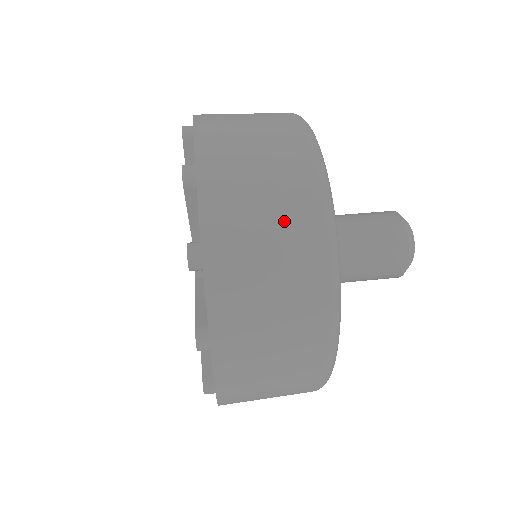
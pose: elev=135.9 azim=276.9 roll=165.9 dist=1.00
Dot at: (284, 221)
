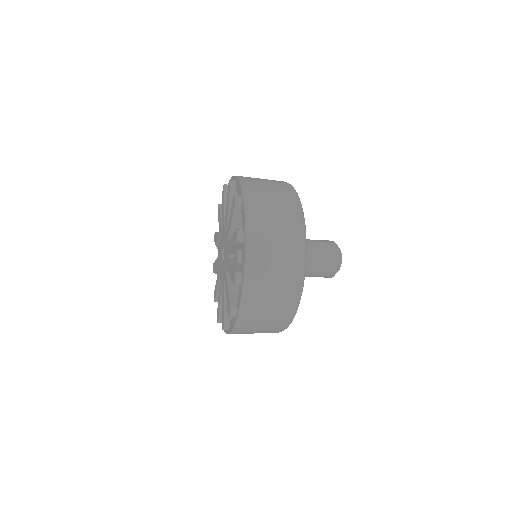
Dot at: occluded
